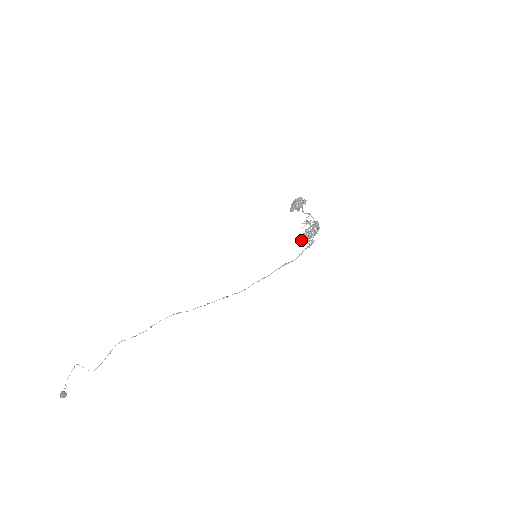
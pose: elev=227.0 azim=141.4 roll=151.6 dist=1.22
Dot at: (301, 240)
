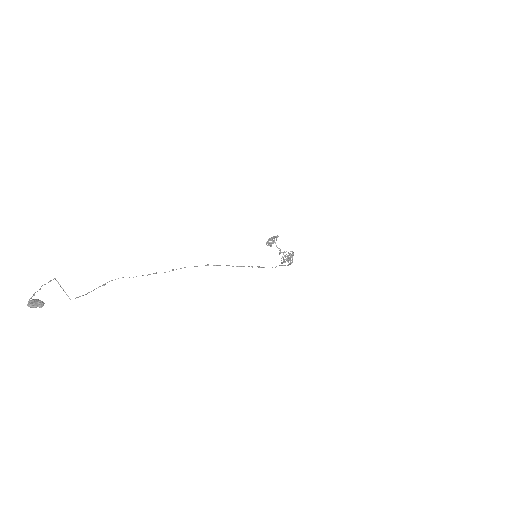
Dot at: (284, 259)
